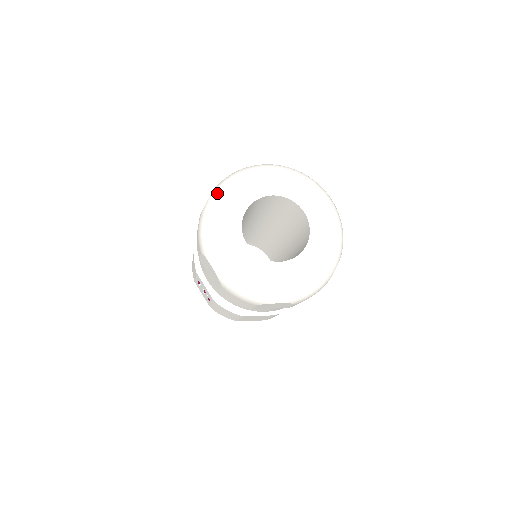
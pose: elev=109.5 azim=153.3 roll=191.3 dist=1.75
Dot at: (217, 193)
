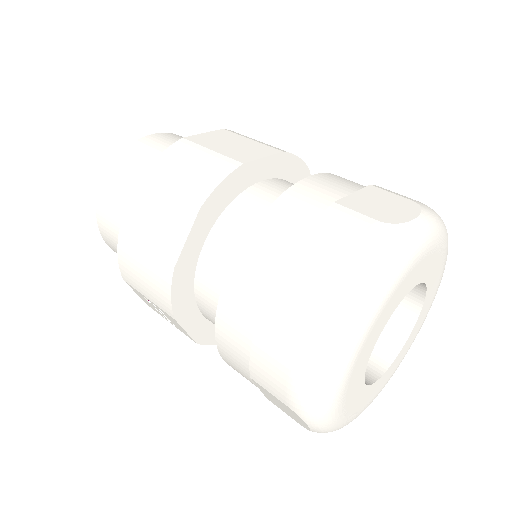
Dot at: (354, 328)
